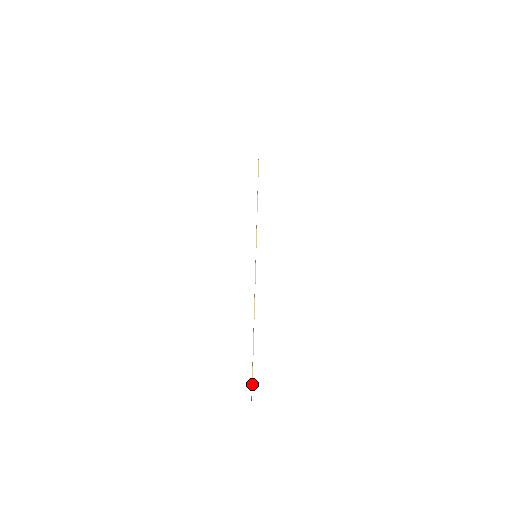
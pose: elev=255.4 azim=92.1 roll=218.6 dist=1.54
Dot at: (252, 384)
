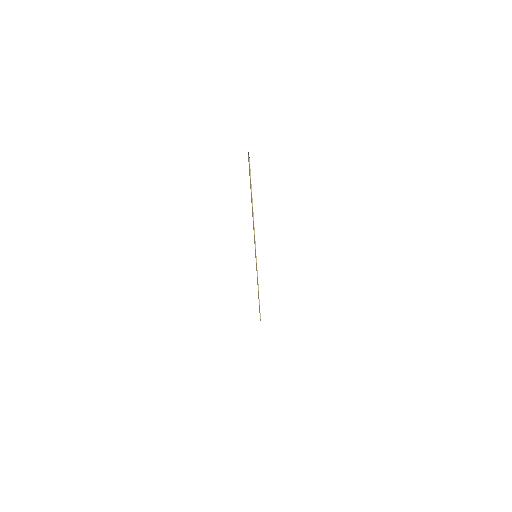
Dot at: (248, 161)
